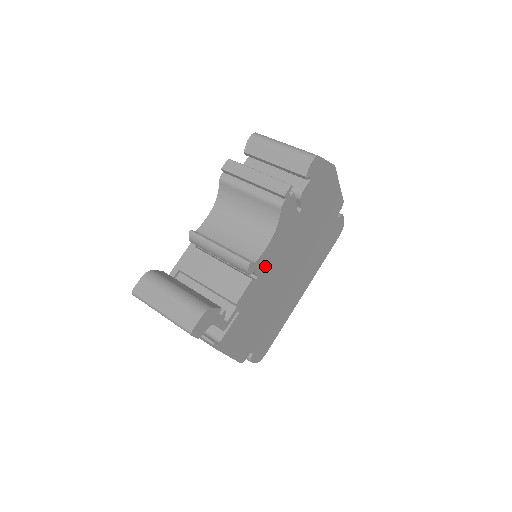
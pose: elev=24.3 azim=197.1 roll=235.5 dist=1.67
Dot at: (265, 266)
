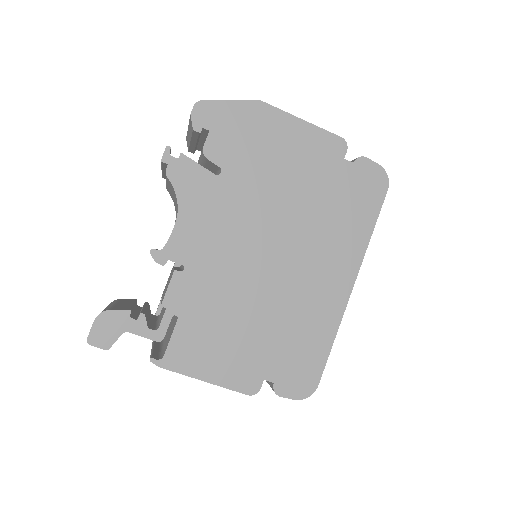
Dot at: (193, 251)
